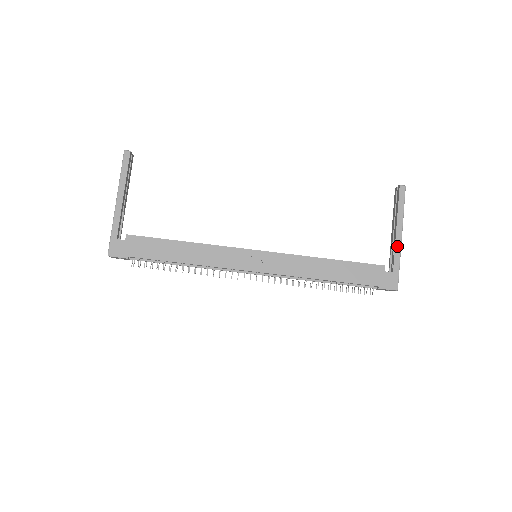
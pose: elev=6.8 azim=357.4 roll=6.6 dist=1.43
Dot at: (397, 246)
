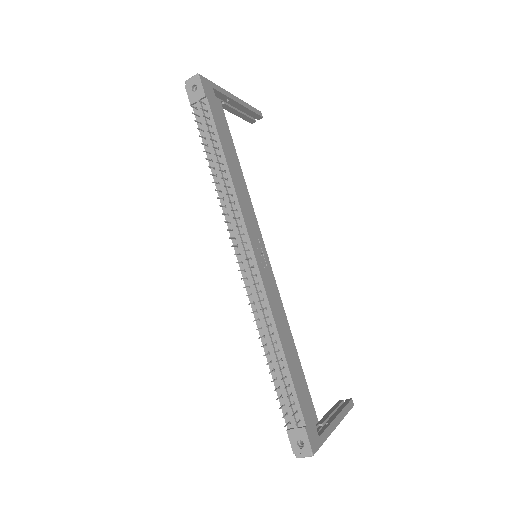
Dot at: (331, 426)
